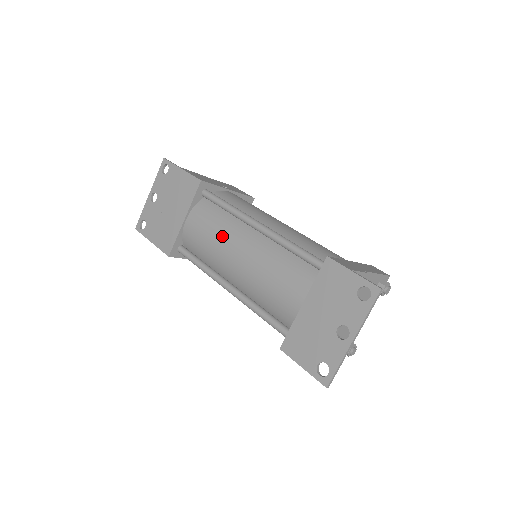
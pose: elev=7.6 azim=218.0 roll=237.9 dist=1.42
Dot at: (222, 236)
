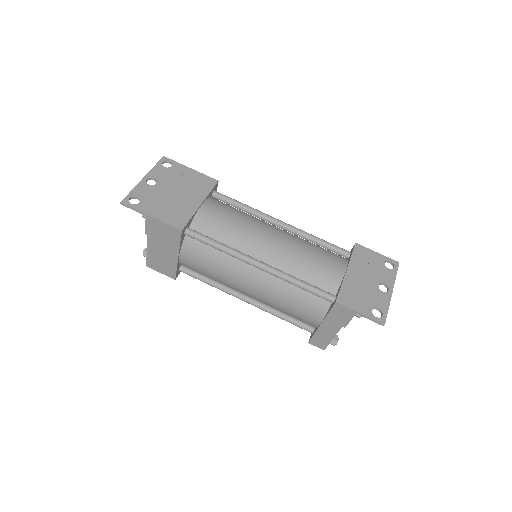
Dot at: (250, 223)
